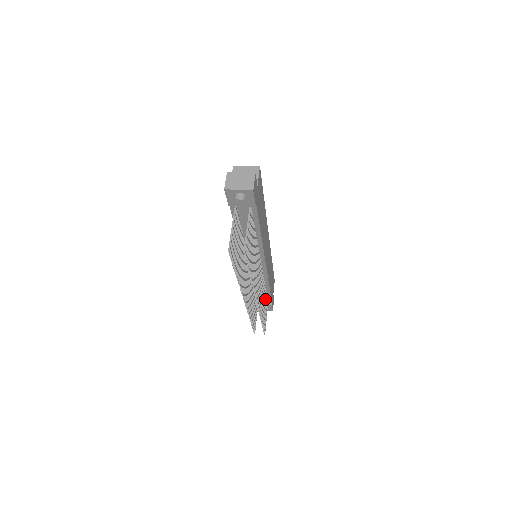
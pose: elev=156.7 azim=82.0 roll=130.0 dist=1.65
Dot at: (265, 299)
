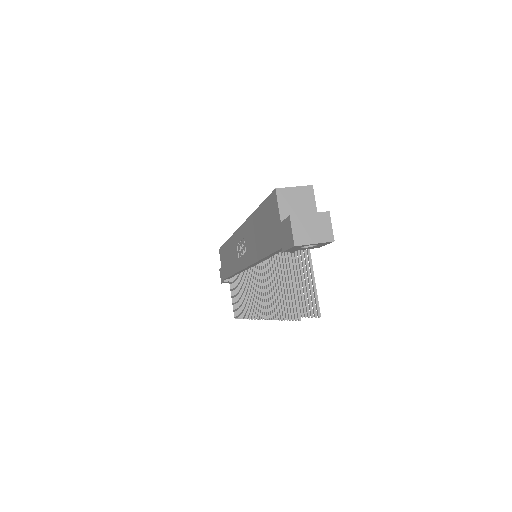
Dot at: occluded
